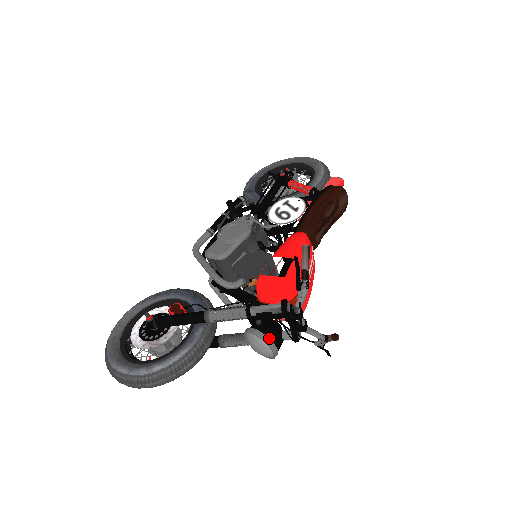
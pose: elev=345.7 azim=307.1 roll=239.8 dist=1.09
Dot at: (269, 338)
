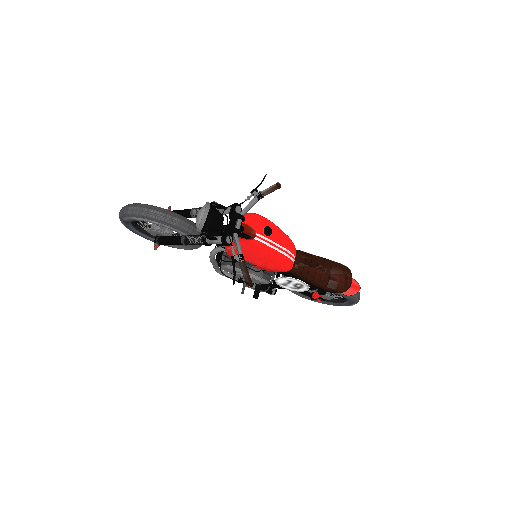
Dot at: (210, 206)
